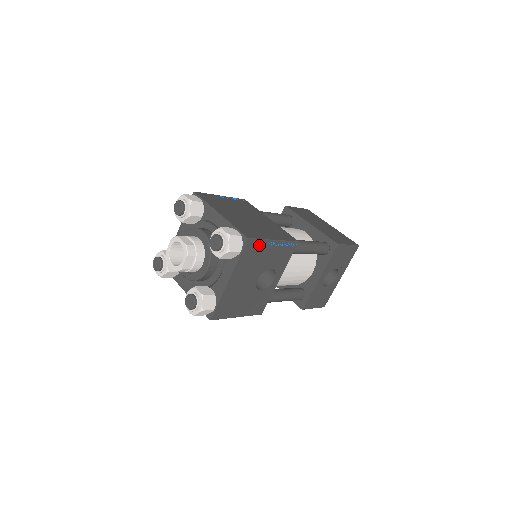
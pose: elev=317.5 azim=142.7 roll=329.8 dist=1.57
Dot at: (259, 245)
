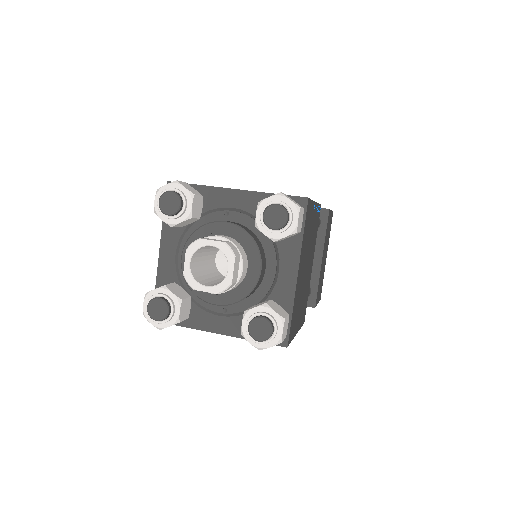
Dot at: occluded
